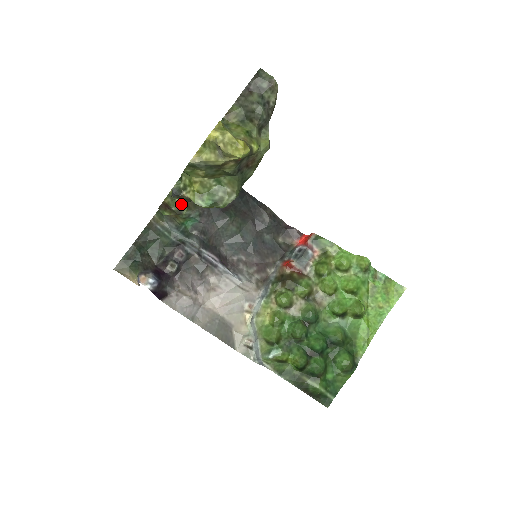
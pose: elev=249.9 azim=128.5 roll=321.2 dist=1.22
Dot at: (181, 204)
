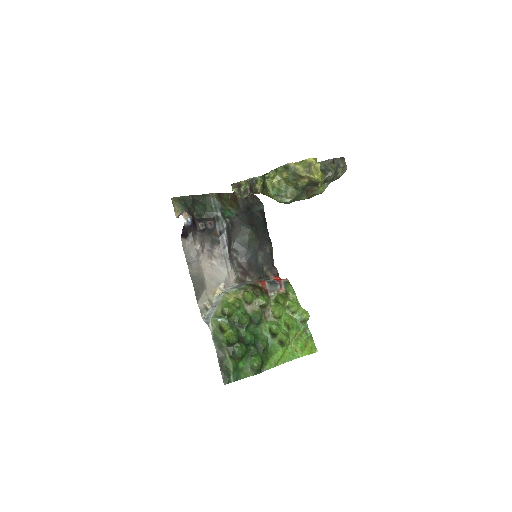
Dot at: (247, 191)
